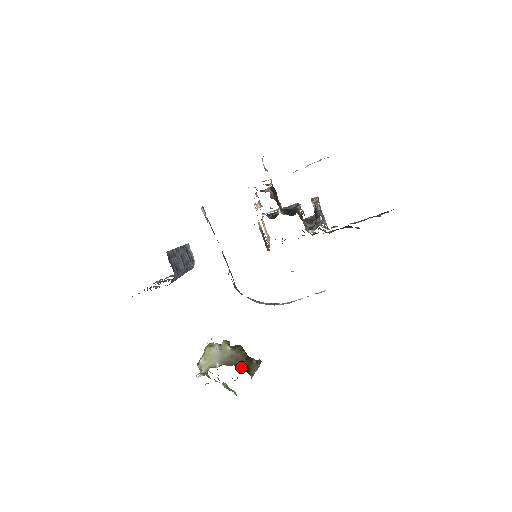
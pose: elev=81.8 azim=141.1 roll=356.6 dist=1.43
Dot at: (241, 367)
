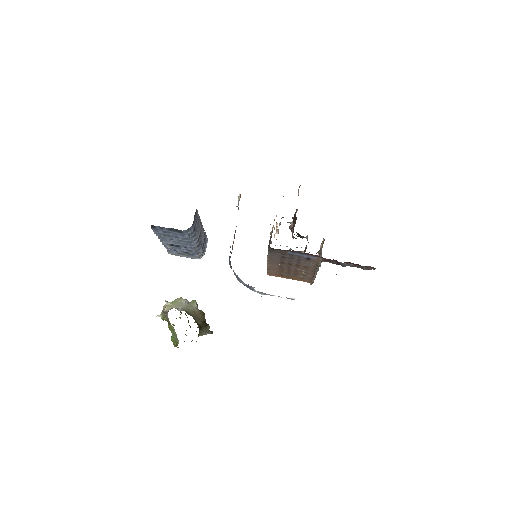
Dot at: (196, 322)
